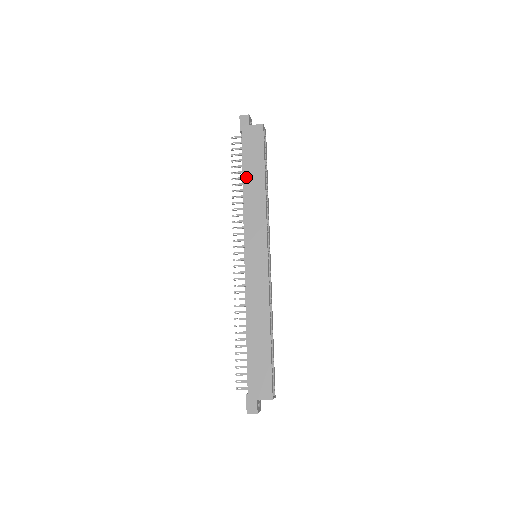
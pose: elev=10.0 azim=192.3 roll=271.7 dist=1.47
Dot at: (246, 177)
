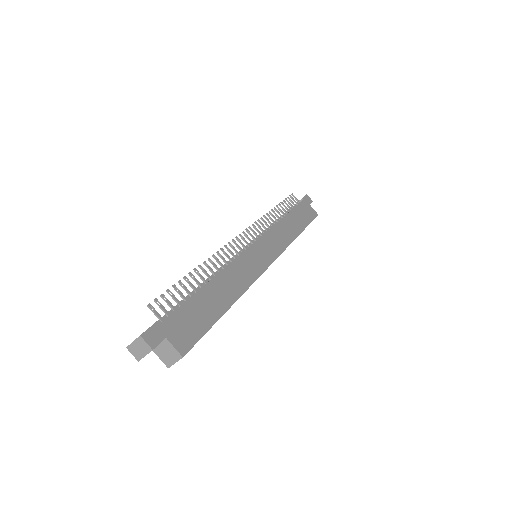
Dot at: (290, 216)
